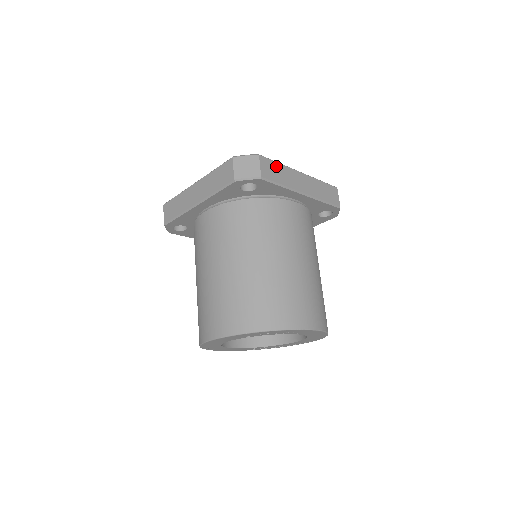
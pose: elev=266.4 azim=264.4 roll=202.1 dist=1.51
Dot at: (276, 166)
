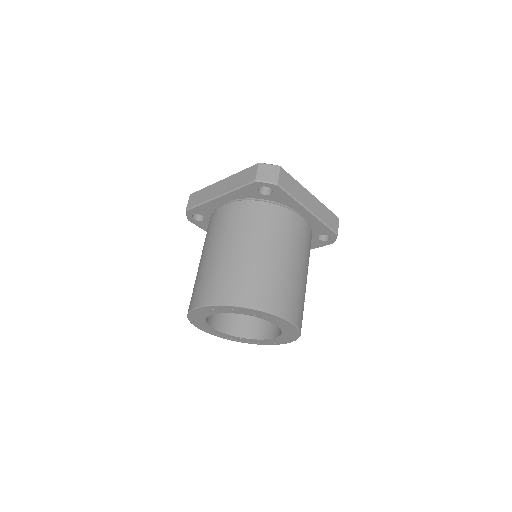
Dot at: (292, 181)
